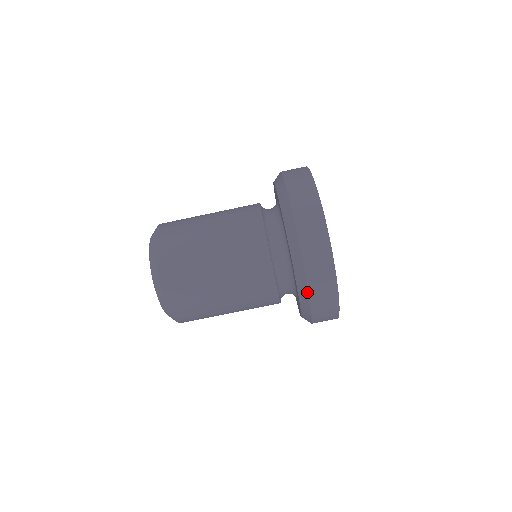
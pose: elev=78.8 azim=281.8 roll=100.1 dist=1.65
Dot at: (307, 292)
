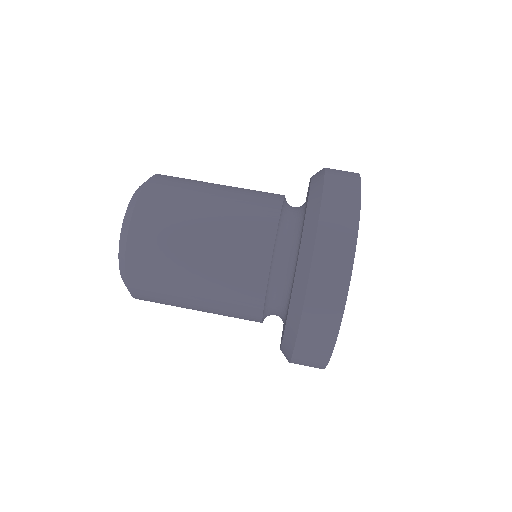
Dot at: (315, 228)
